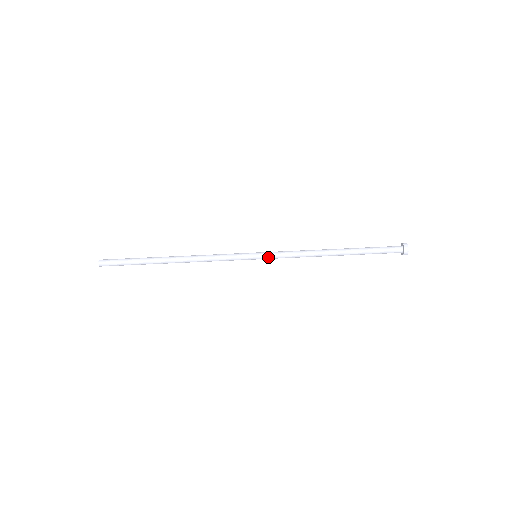
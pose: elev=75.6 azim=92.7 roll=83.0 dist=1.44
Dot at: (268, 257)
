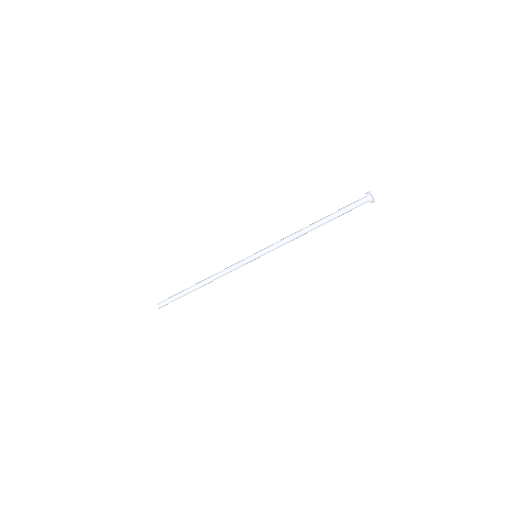
Dot at: (264, 253)
